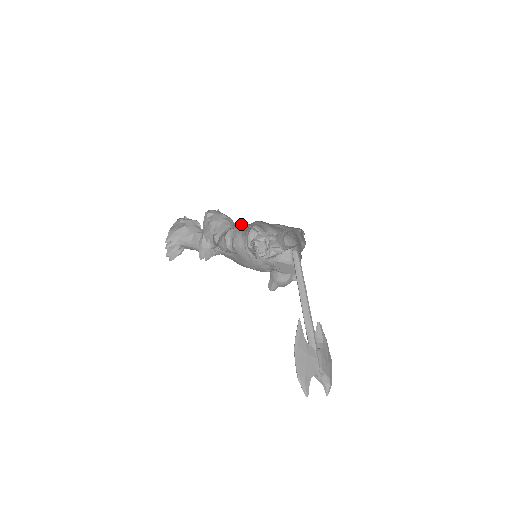
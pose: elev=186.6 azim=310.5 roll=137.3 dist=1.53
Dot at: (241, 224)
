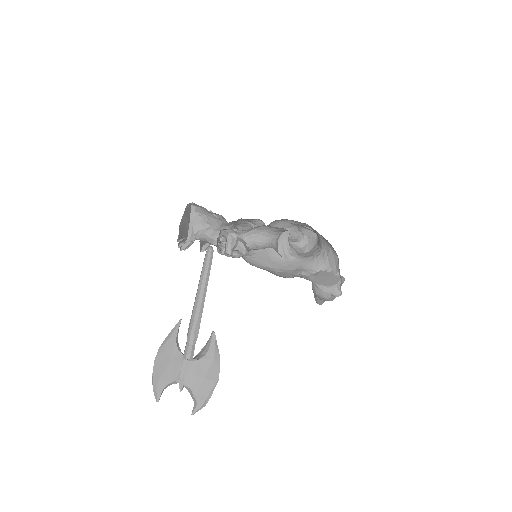
Dot at: occluded
